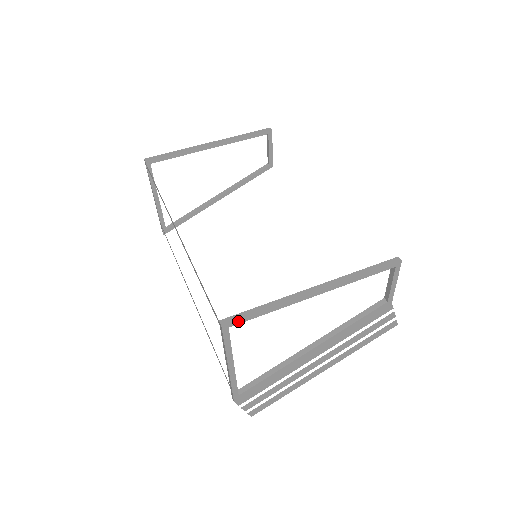
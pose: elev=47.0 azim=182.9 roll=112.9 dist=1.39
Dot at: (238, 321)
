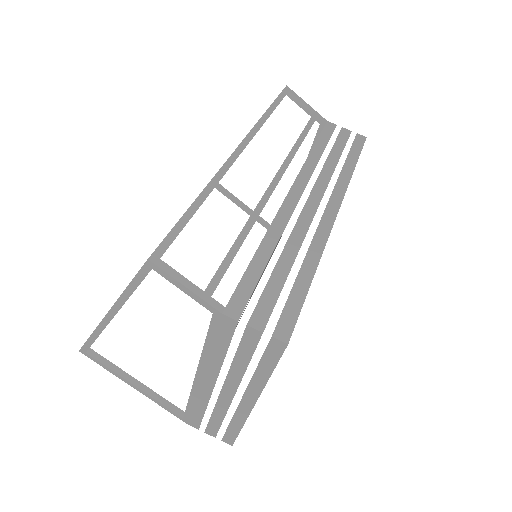
Dot at: (85, 347)
